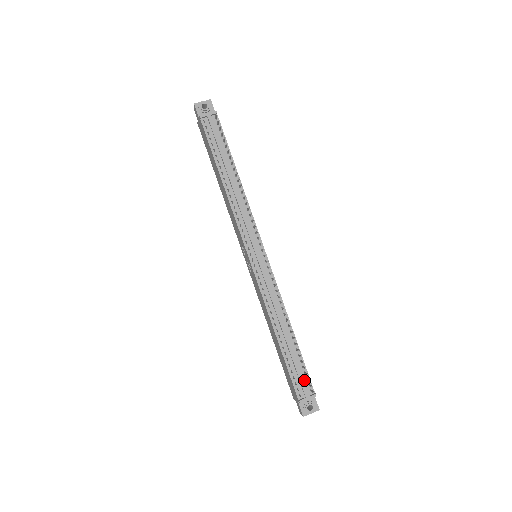
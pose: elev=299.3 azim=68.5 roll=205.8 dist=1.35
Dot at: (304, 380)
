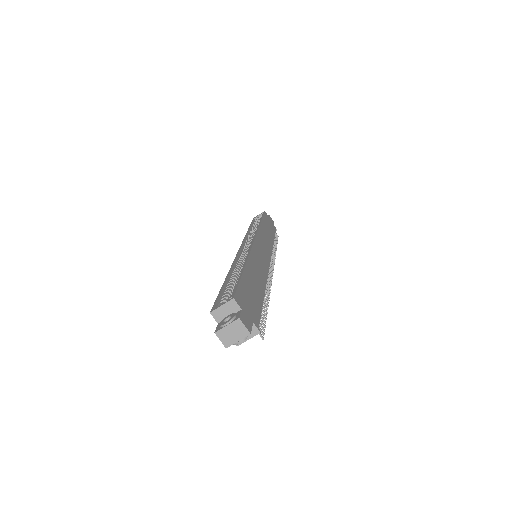
Dot at: occluded
